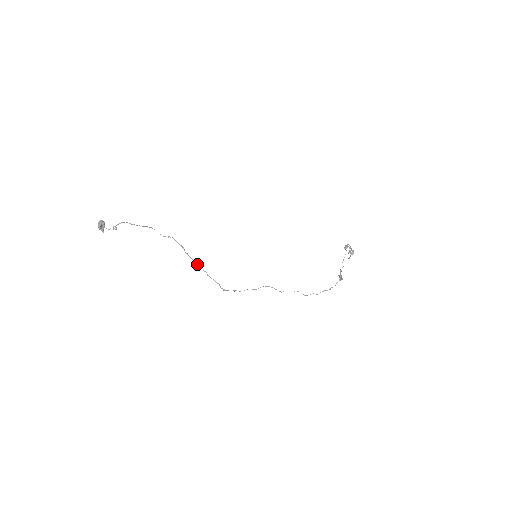
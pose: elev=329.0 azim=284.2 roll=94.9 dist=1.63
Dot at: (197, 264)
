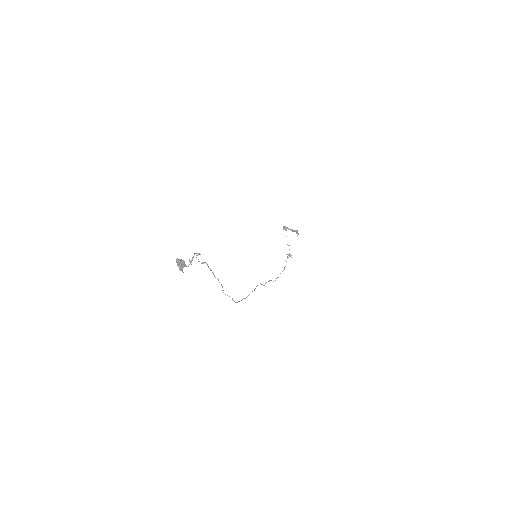
Dot at: (221, 284)
